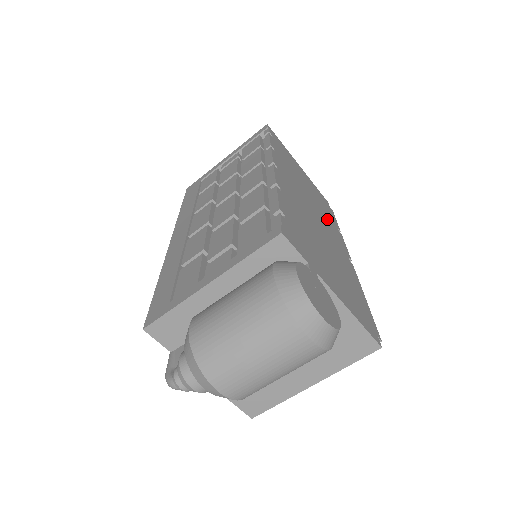
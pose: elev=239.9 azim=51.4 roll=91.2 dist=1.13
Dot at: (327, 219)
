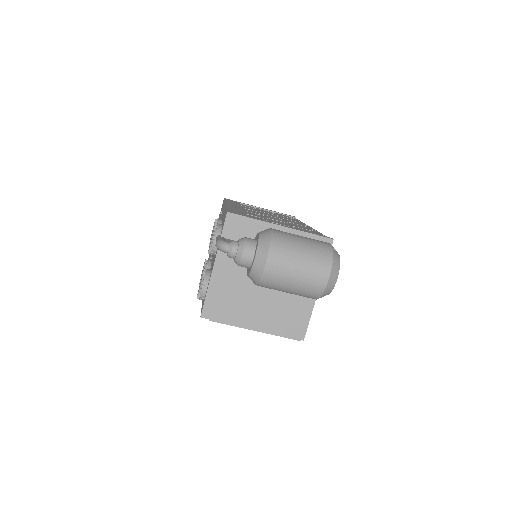
Dot at: occluded
